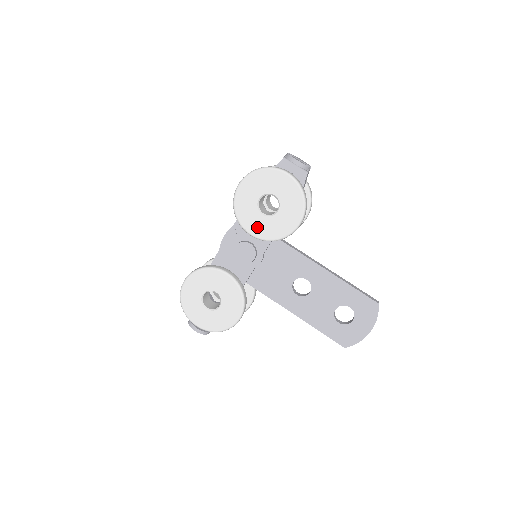
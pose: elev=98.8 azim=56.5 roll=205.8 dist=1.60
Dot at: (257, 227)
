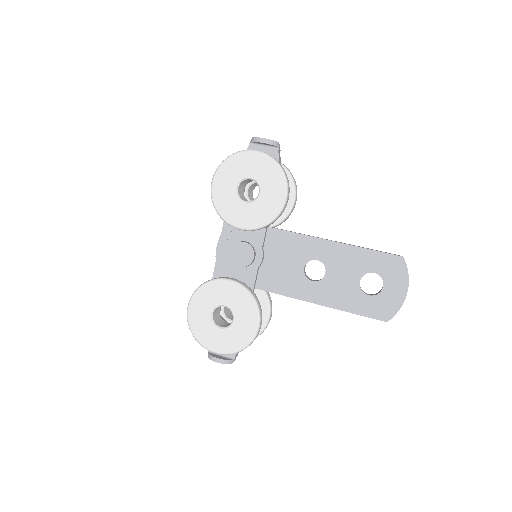
Dot at: (244, 218)
